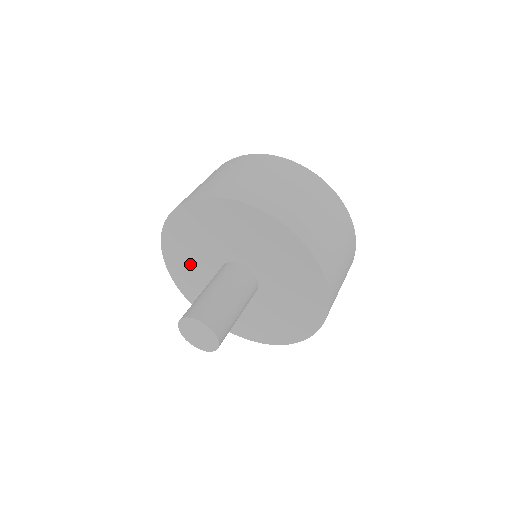
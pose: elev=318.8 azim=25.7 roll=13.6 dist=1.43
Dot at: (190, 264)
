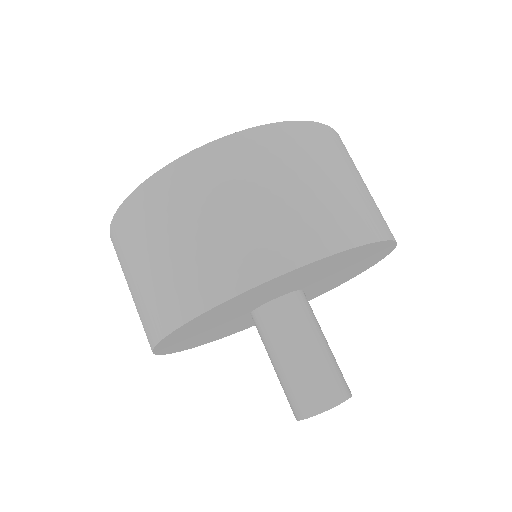
Dot at: (201, 334)
